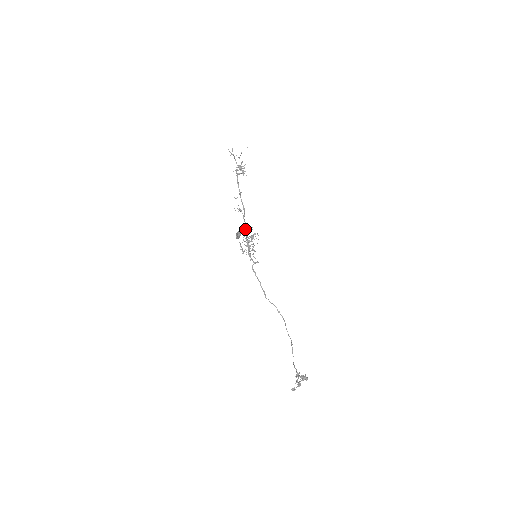
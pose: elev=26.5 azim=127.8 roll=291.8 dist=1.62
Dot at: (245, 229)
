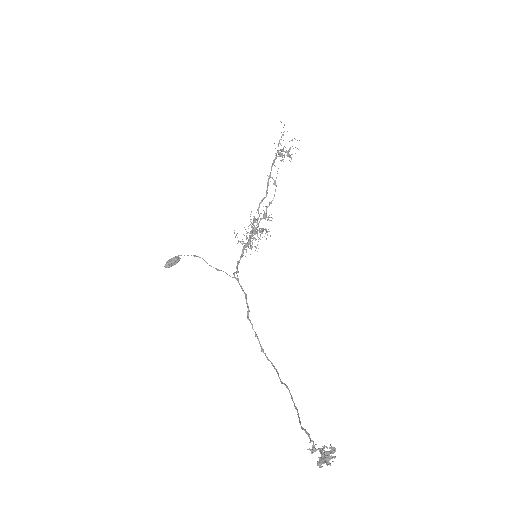
Dot at: occluded
